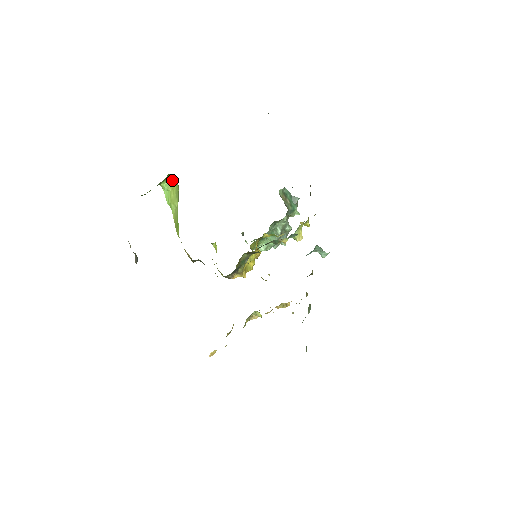
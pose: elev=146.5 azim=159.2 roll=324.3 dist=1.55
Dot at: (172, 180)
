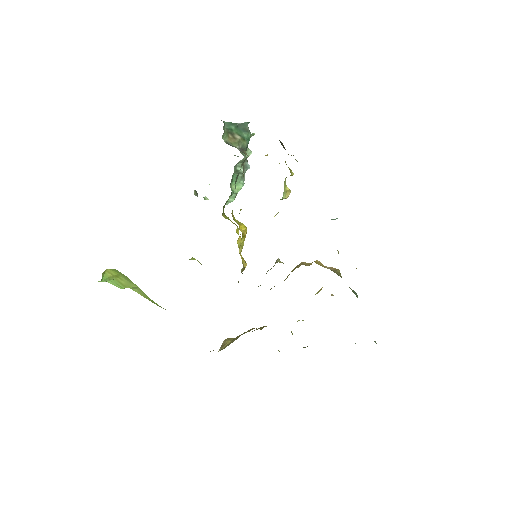
Dot at: (108, 271)
